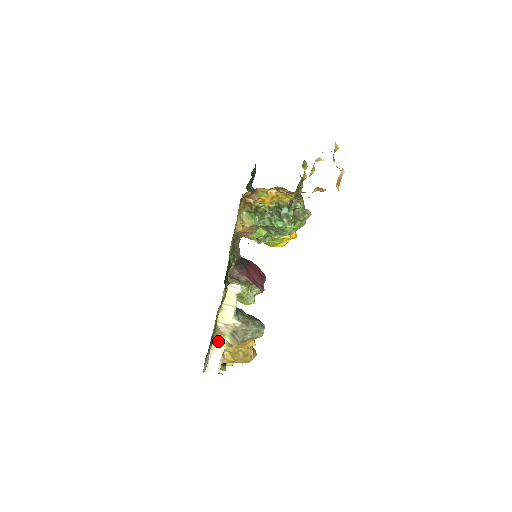
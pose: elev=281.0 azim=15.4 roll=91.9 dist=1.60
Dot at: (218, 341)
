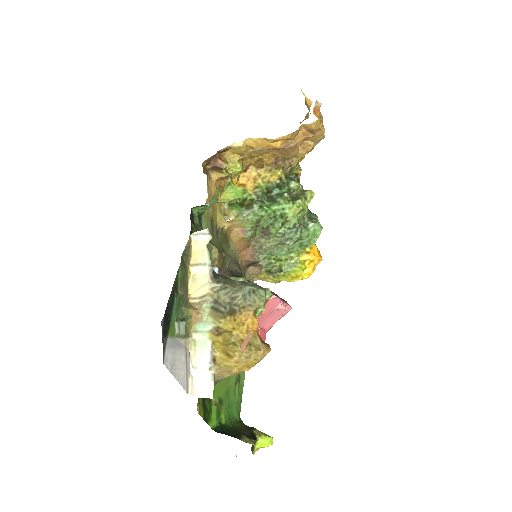
Dot at: (198, 333)
